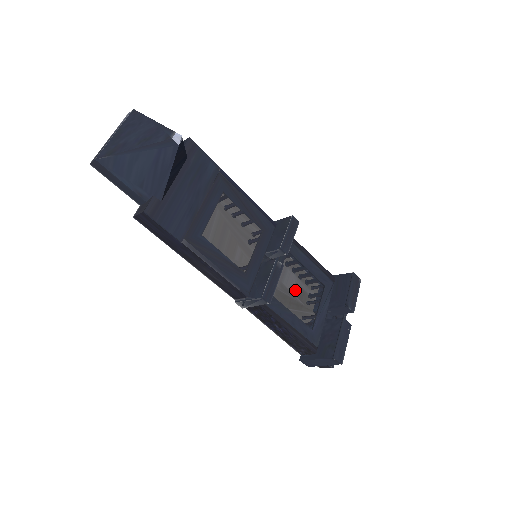
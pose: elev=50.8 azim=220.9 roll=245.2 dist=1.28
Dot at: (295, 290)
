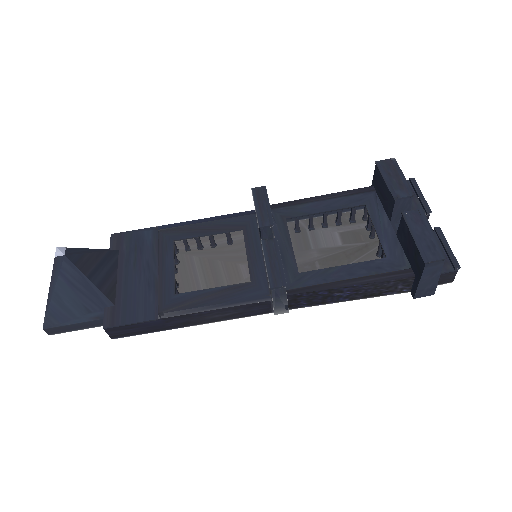
Dot at: (343, 240)
